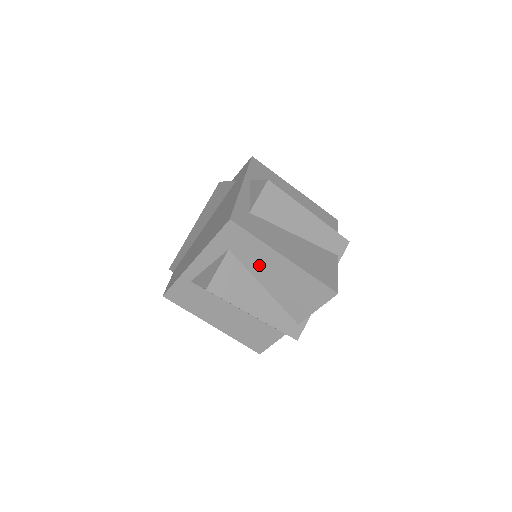
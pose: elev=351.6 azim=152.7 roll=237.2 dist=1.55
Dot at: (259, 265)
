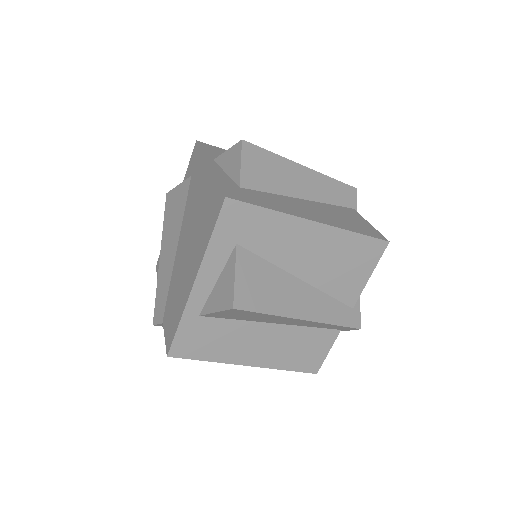
Dot at: (282, 248)
